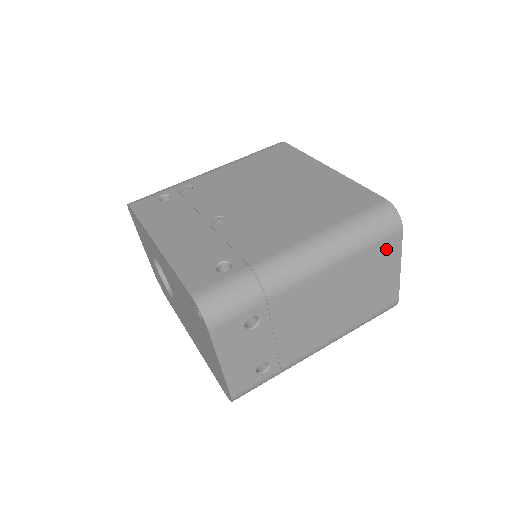
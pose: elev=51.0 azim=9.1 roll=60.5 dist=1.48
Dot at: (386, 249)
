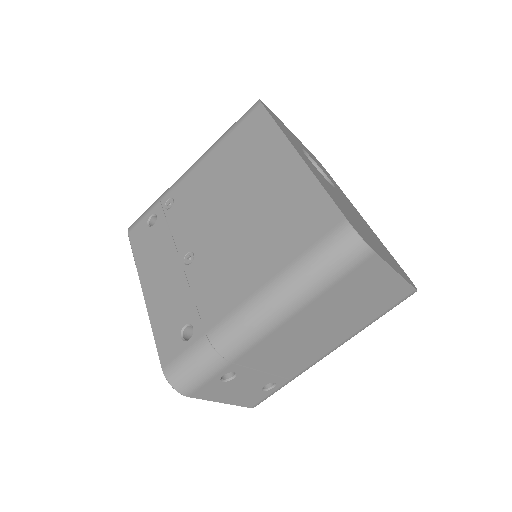
Dot at: (360, 274)
